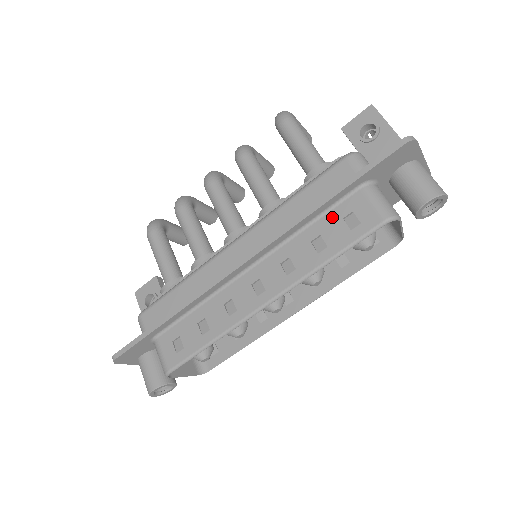
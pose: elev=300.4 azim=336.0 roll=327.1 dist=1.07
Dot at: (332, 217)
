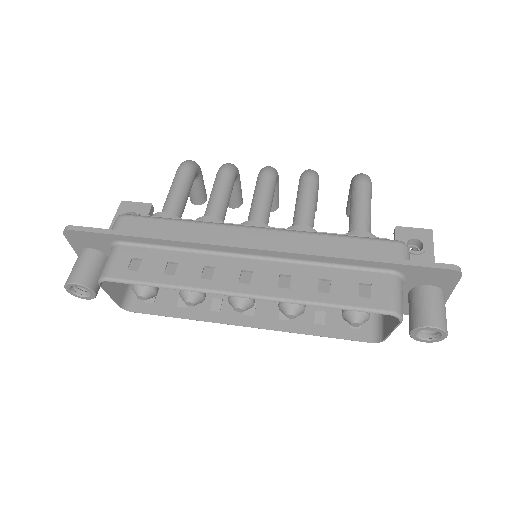
Dot at: (351, 275)
